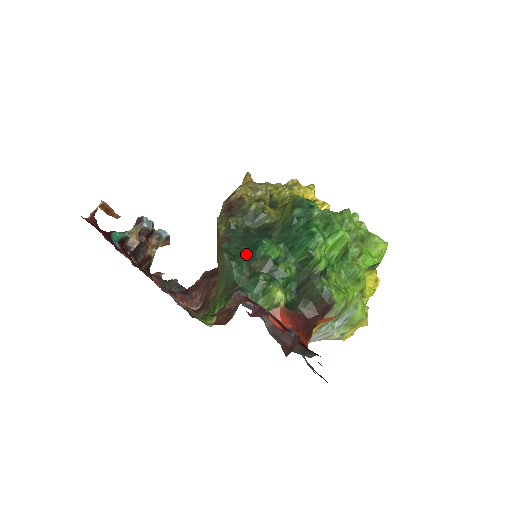
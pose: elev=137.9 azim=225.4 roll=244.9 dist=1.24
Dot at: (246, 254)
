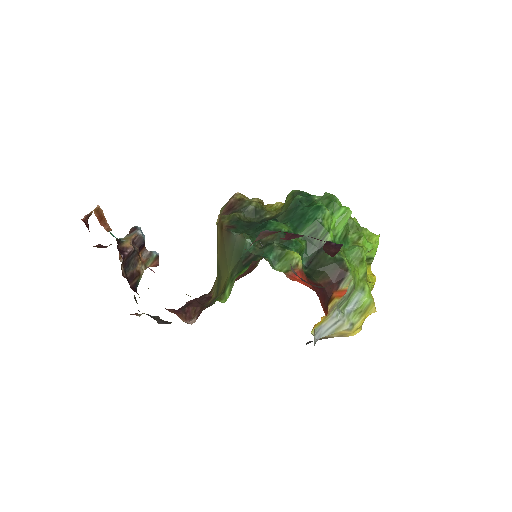
Dot at: (255, 232)
